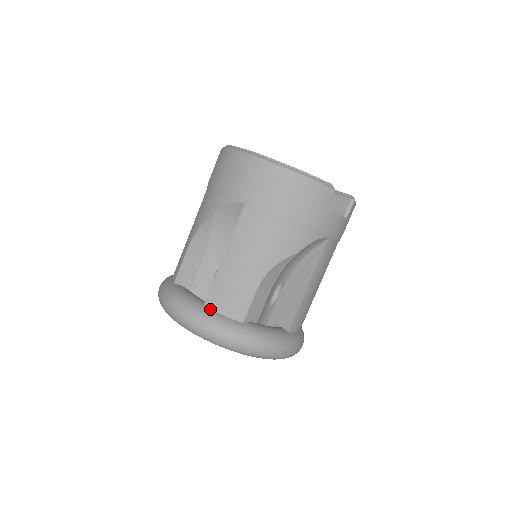
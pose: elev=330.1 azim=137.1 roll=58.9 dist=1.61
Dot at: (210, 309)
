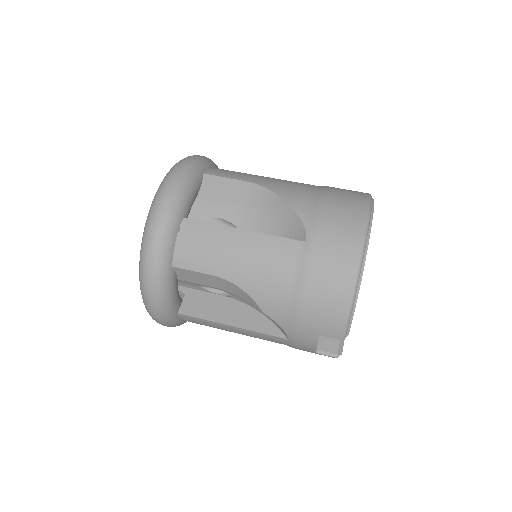
Dot at: (179, 226)
